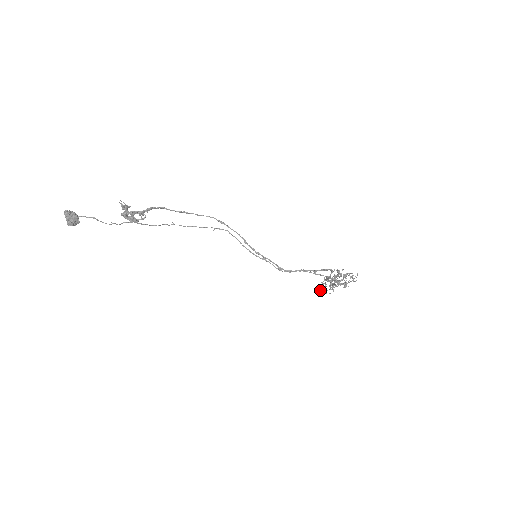
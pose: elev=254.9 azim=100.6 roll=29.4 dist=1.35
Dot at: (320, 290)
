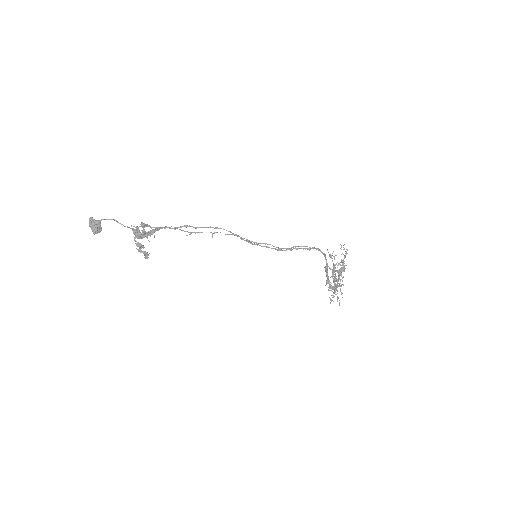
Dot at: (326, 282)
